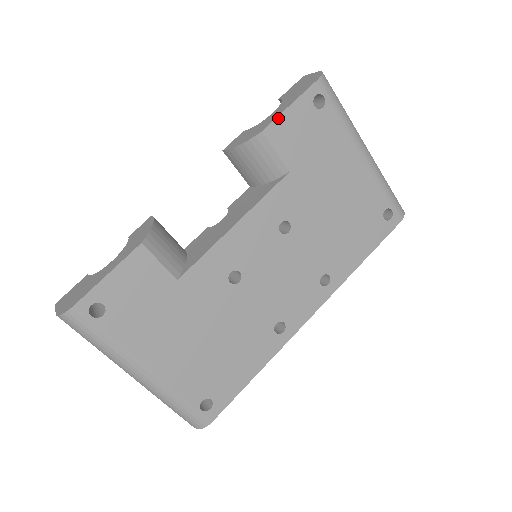
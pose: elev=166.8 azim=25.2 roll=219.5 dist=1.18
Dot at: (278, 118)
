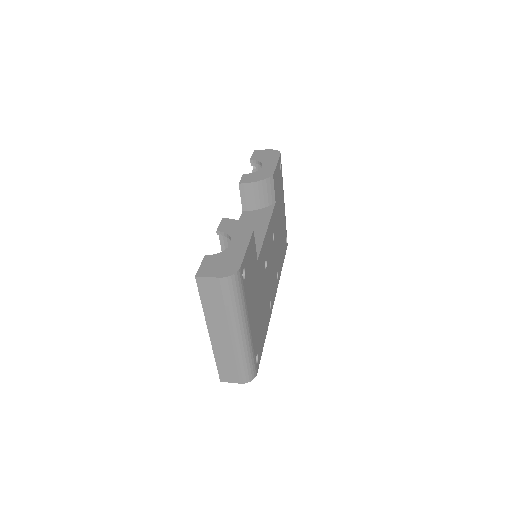
Dot at: (275, 170)
